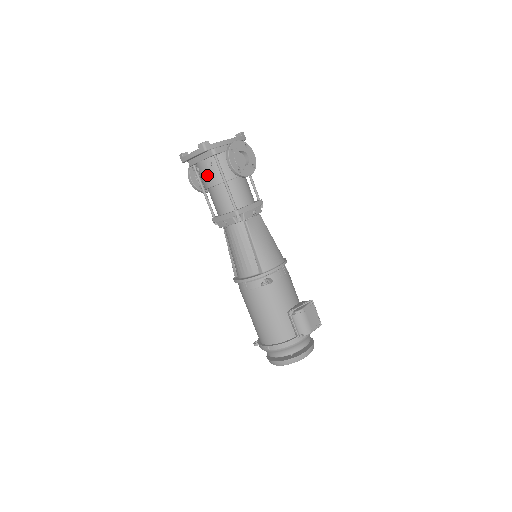
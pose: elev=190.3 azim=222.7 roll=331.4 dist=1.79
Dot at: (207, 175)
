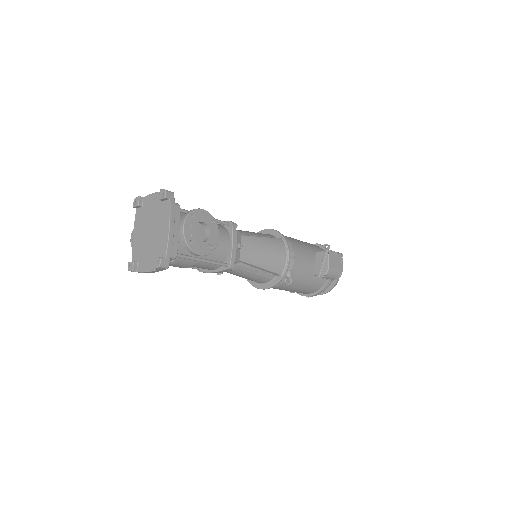
Dot at: (176, 266)
